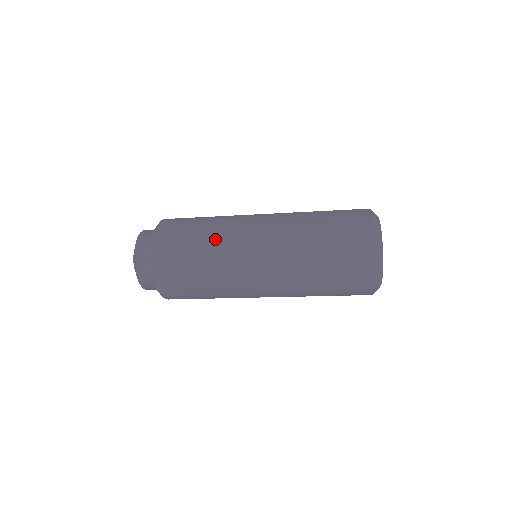
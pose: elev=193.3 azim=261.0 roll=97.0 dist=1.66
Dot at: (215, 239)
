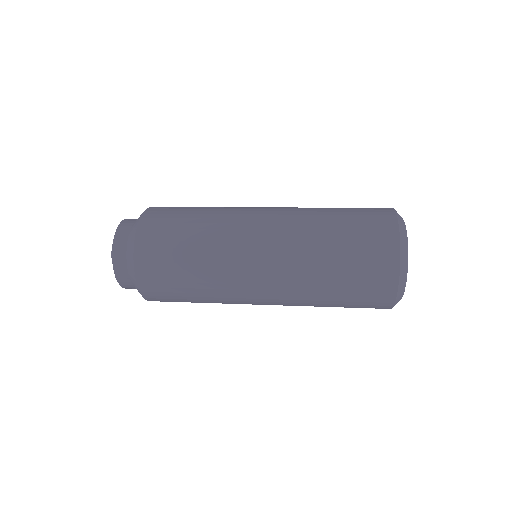
Dot at: (215, 211)
